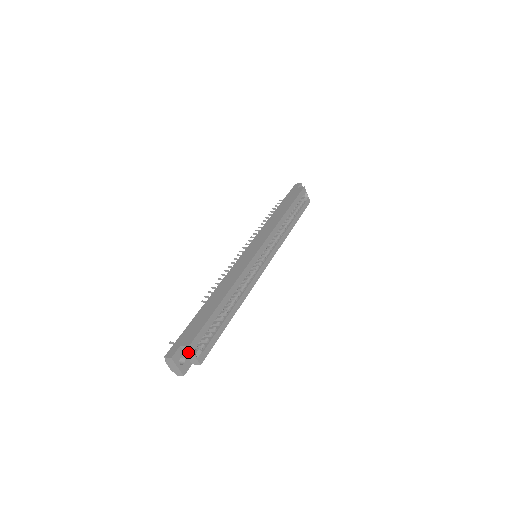
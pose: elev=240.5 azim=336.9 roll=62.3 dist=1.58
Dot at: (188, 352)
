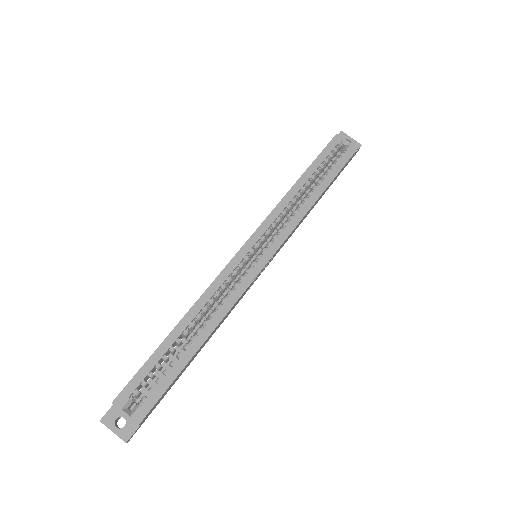
Dot at: (121, 410)
